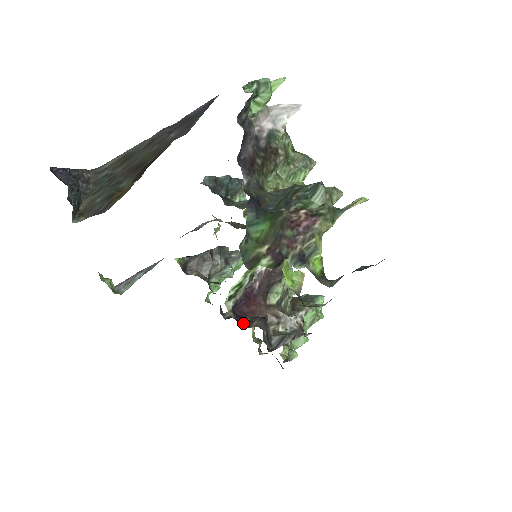
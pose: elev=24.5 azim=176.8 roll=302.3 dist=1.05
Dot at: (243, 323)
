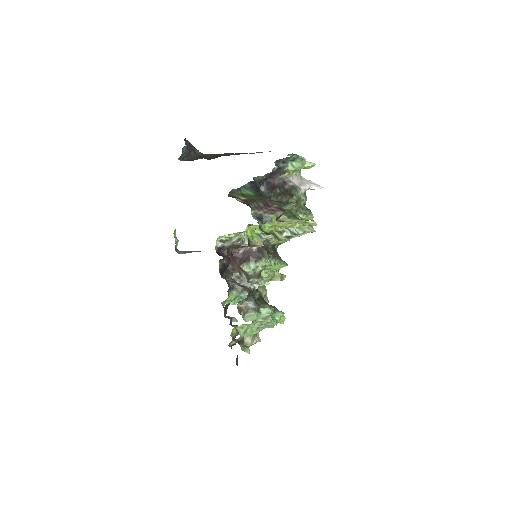
Dot at: (218, 254)
